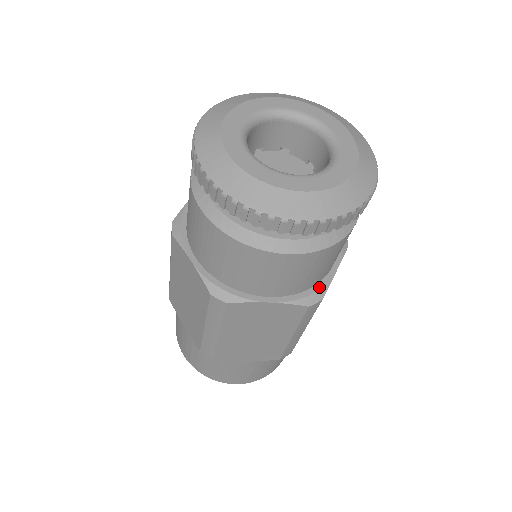
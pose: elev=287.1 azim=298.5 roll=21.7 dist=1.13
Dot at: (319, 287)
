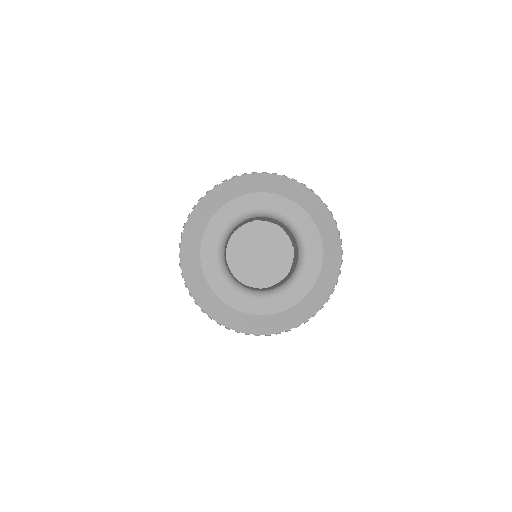
Dot at: occluded
